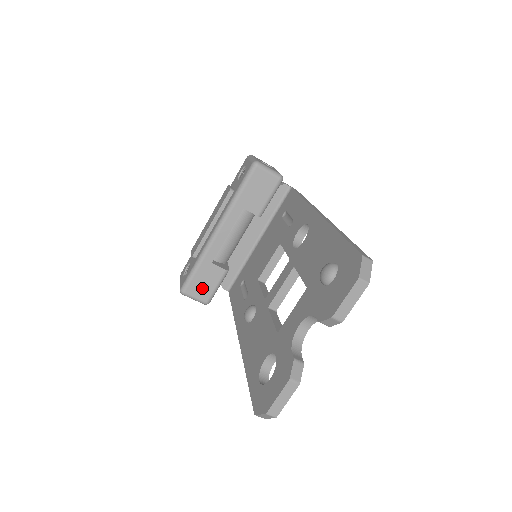
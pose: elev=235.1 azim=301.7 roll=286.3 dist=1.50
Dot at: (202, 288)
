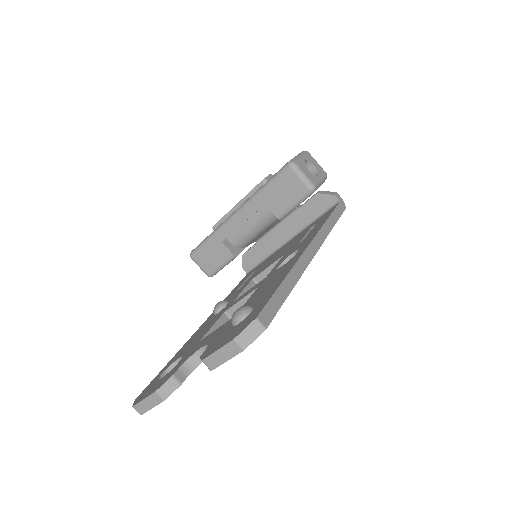
Dot at: (208, 260)
